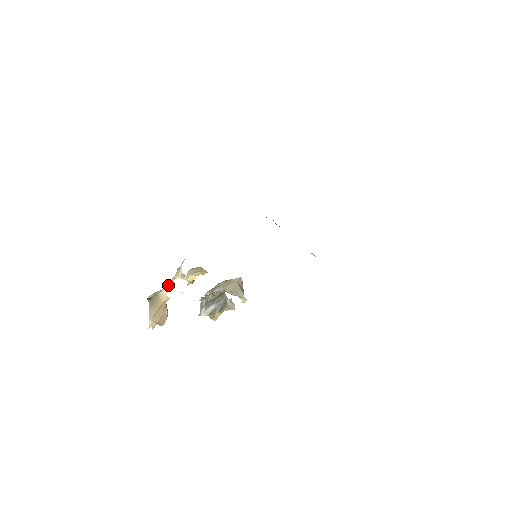
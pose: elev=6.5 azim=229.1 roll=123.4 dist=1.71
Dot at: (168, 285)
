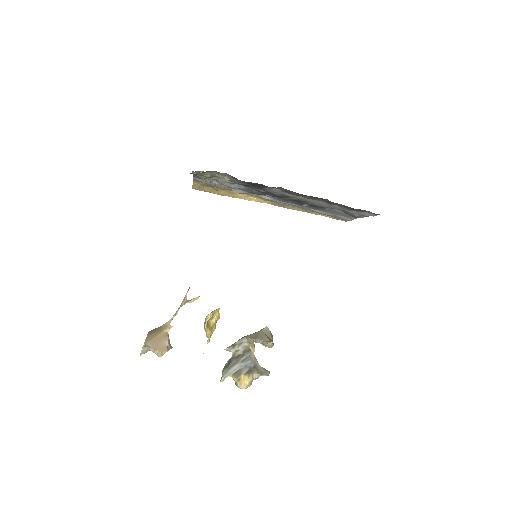
Dot at: (173, 316)
